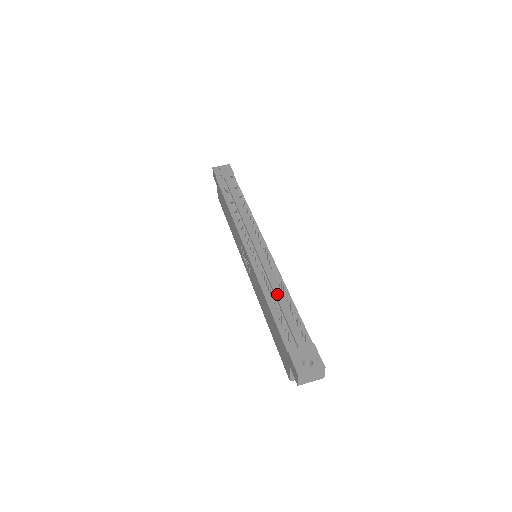
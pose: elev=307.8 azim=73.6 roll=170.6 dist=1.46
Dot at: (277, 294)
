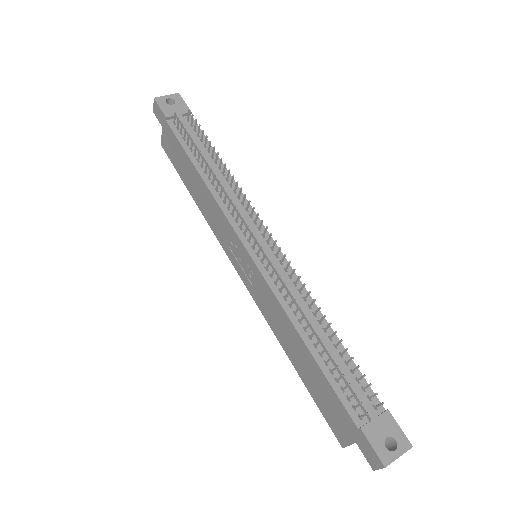
Dot at: (318, 332)
